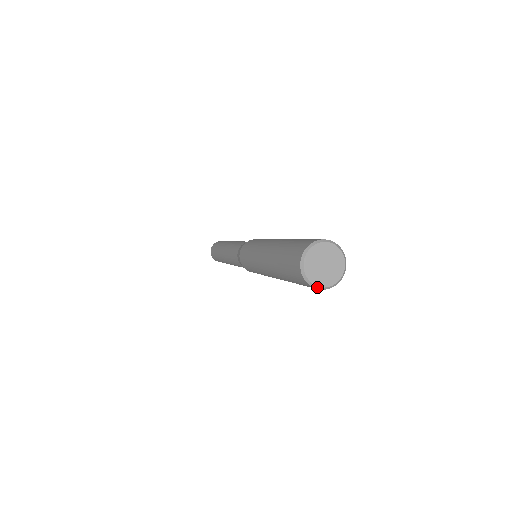
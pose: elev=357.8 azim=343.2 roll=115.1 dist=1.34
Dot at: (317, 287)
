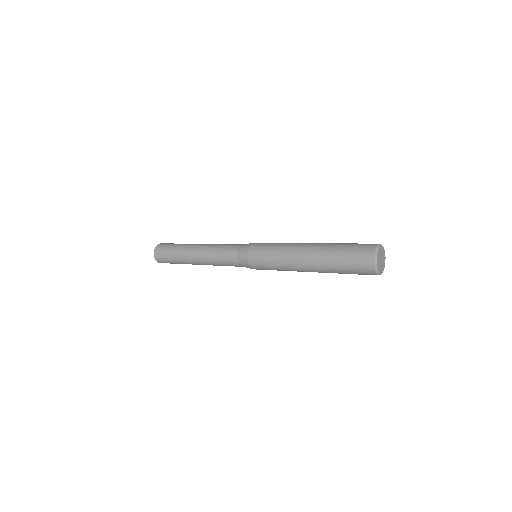
Dot at: (376, 268)
